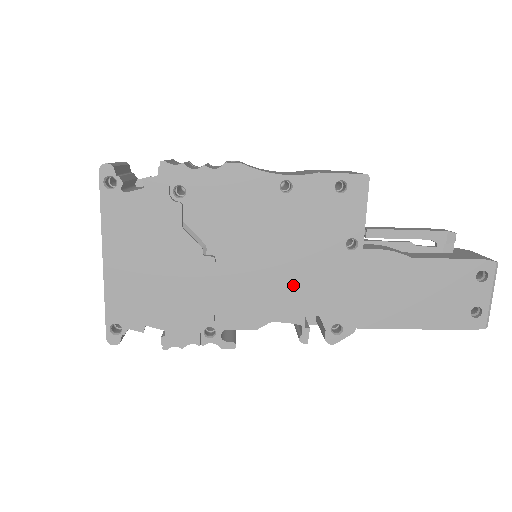
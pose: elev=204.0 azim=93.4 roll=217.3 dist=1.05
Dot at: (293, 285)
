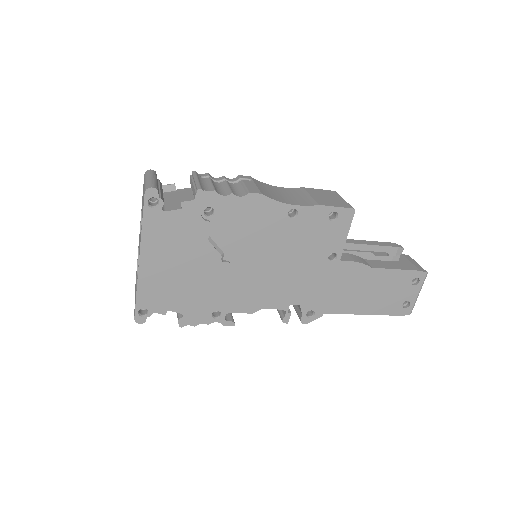
Dot at: (285, 283)
